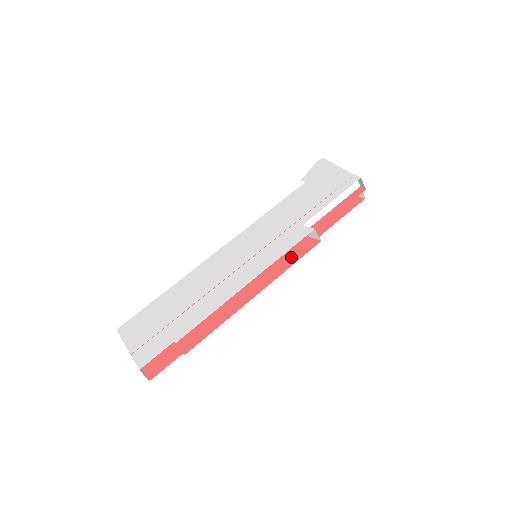
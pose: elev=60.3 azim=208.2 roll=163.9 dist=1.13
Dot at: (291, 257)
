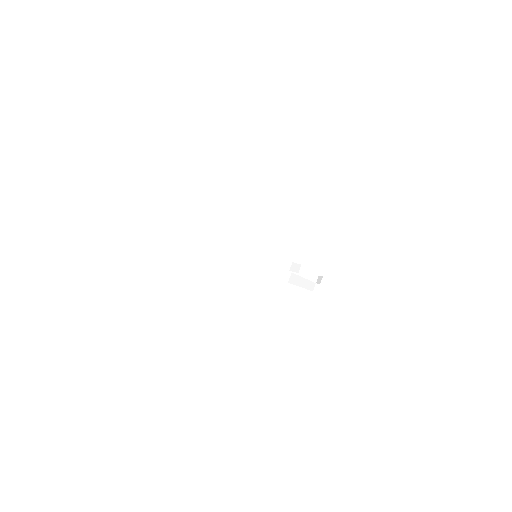
Dot at: occluded
